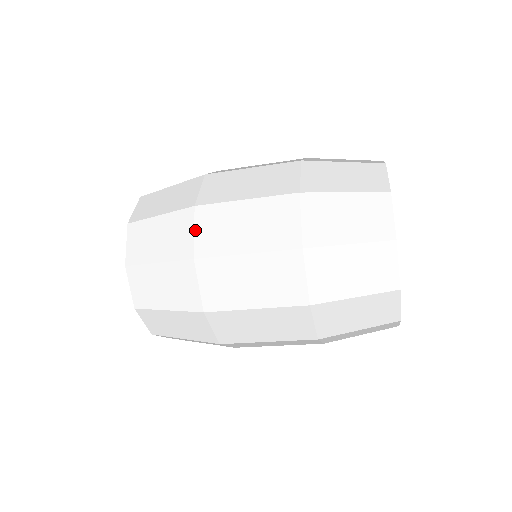
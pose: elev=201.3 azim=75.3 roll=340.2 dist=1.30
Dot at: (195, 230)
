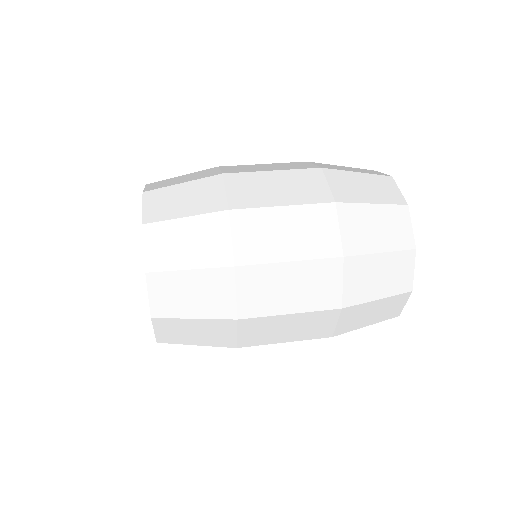
Dot at: (232, 236)
